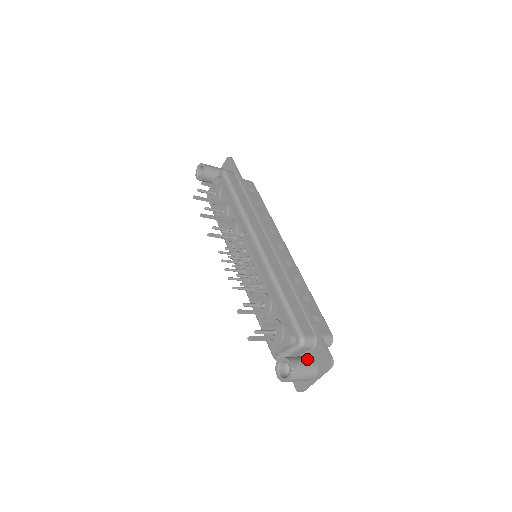
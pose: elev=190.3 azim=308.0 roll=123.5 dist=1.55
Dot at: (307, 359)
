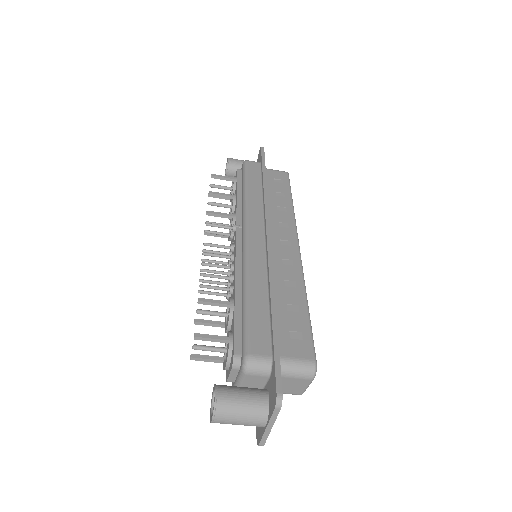
Dot at: (253, 392)
